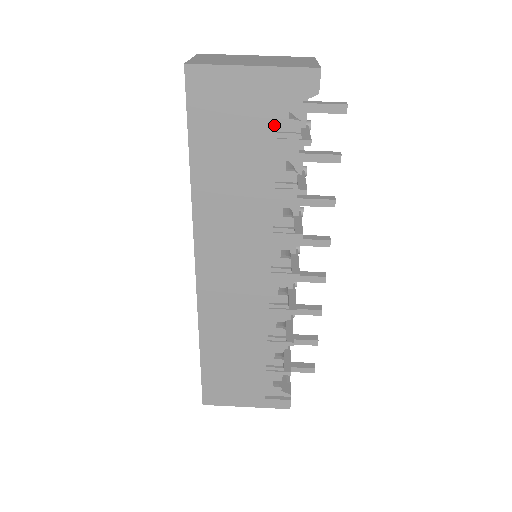
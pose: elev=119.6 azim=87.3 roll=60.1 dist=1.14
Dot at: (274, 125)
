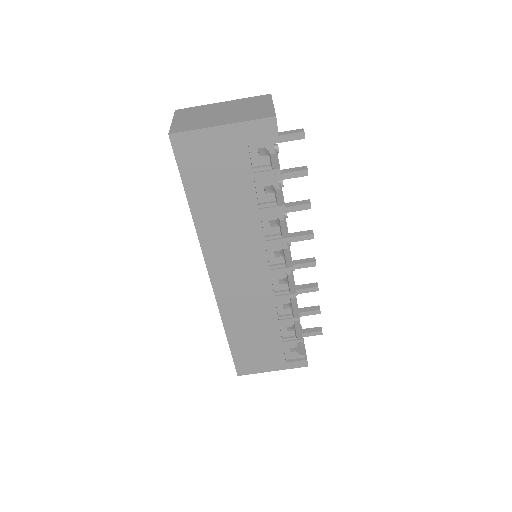
Dot at: (248, 164)
